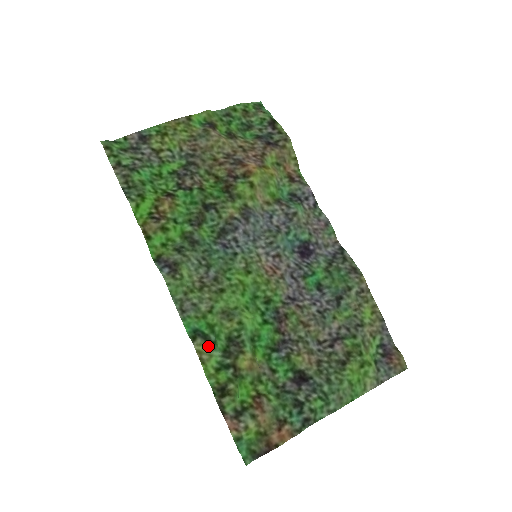
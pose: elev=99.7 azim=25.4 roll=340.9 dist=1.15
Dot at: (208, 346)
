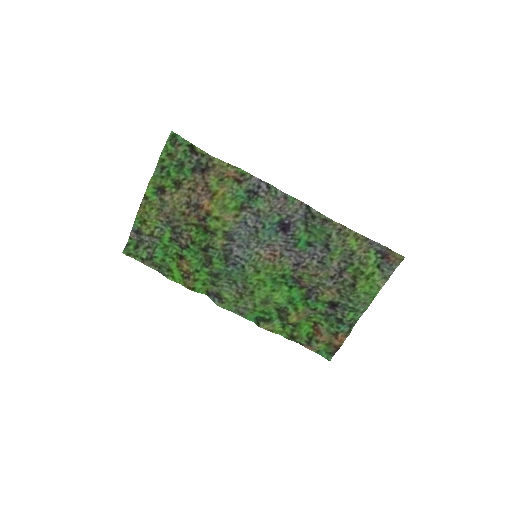
Dot at: (268, 323)
